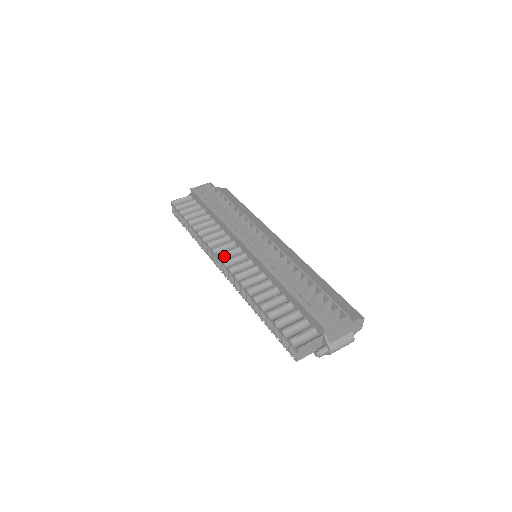
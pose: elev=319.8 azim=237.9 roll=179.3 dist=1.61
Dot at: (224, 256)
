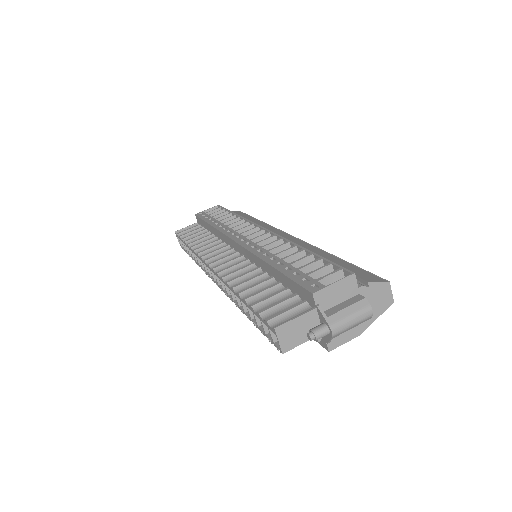
Dot at: (213, 260)
